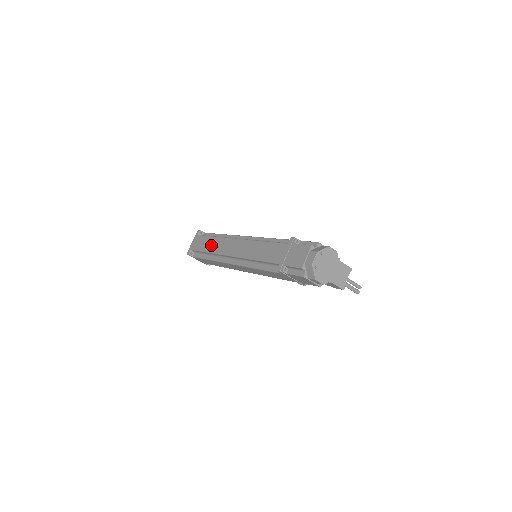
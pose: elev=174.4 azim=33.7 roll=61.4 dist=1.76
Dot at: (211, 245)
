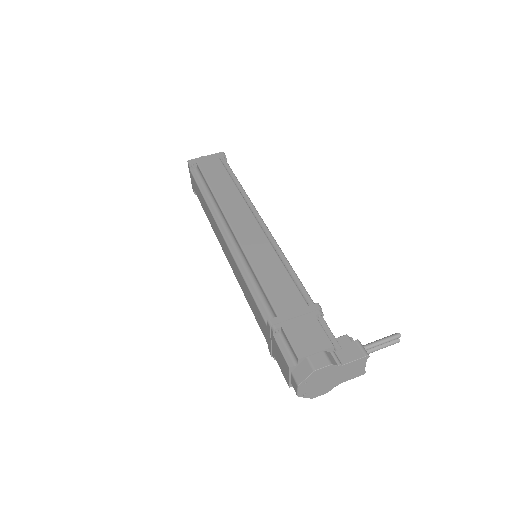
Dot at: (206, 211)
